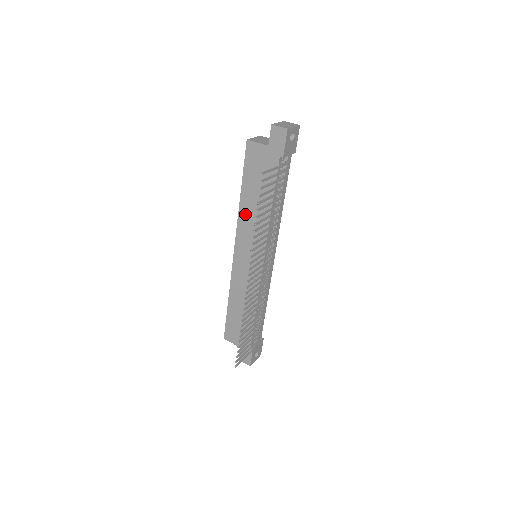
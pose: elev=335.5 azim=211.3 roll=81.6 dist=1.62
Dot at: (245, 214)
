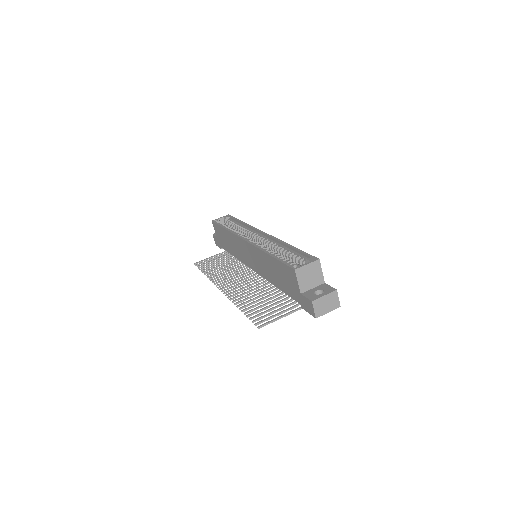
Dot at: (263, 257)
